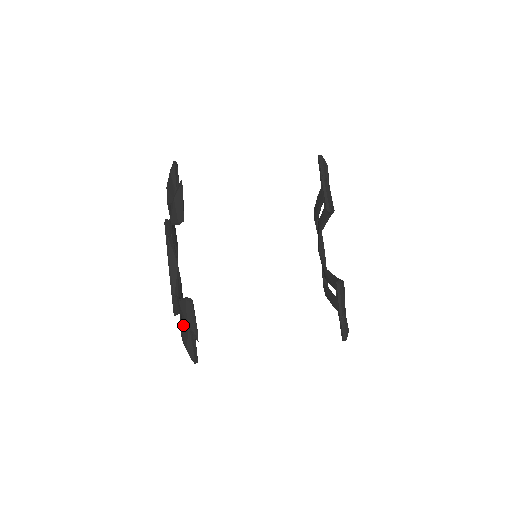
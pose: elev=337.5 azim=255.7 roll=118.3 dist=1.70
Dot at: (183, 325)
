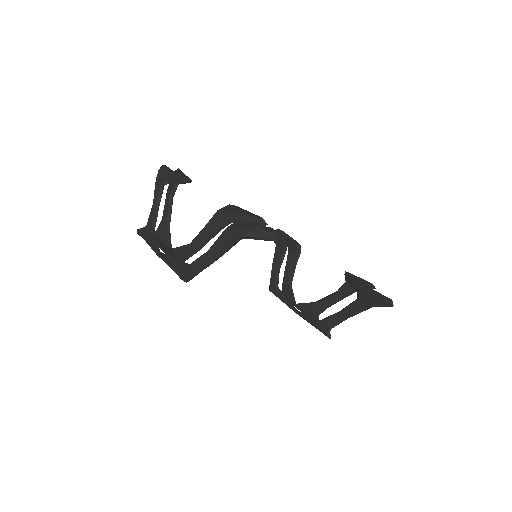
Dot at: (235, 224)
